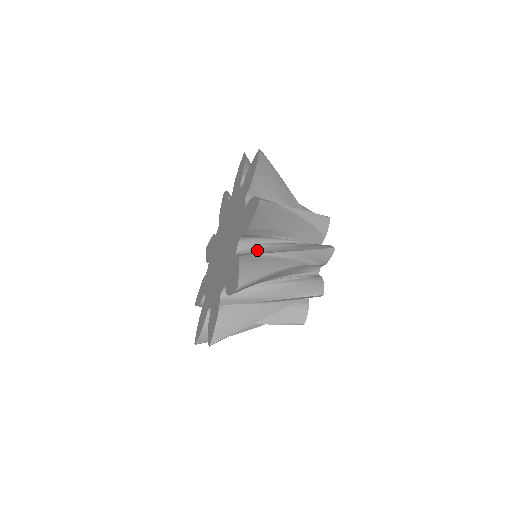
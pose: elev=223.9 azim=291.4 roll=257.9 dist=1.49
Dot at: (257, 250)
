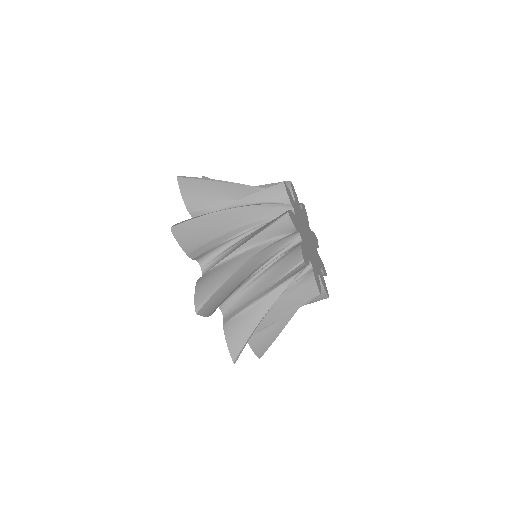
Dot at: (218, 262)
